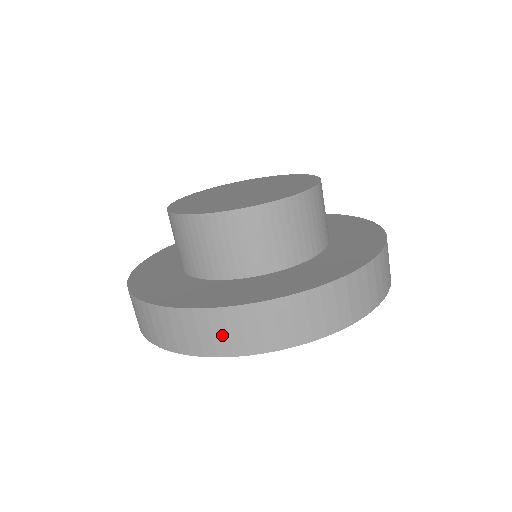
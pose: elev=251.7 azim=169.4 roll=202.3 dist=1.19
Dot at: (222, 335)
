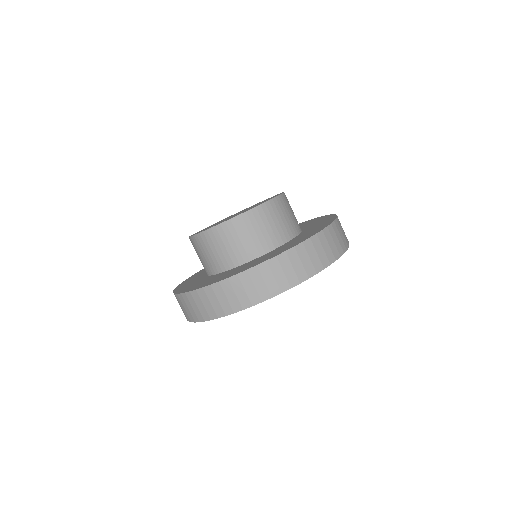
Dot at: (299, 266)
